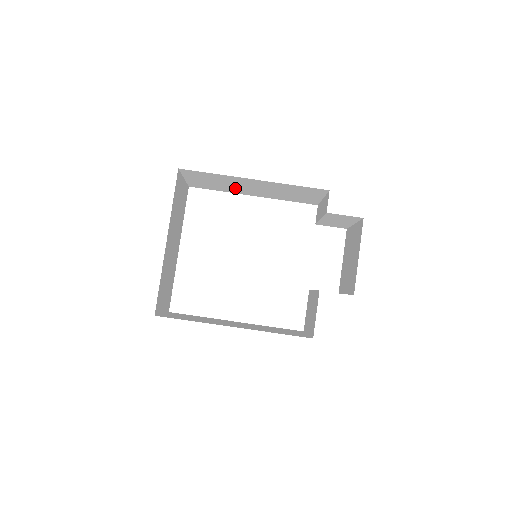
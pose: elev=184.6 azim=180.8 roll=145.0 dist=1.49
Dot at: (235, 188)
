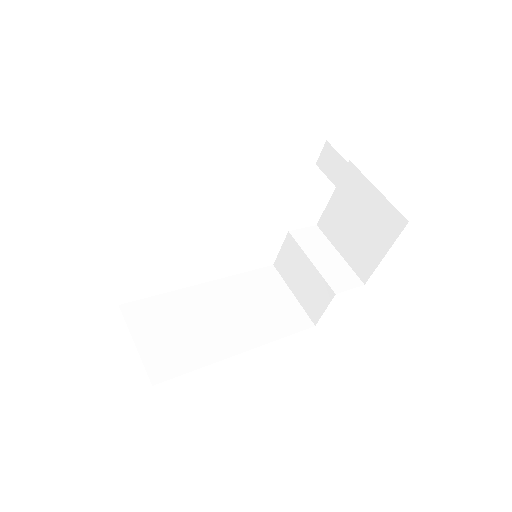
Dot at: occluded
